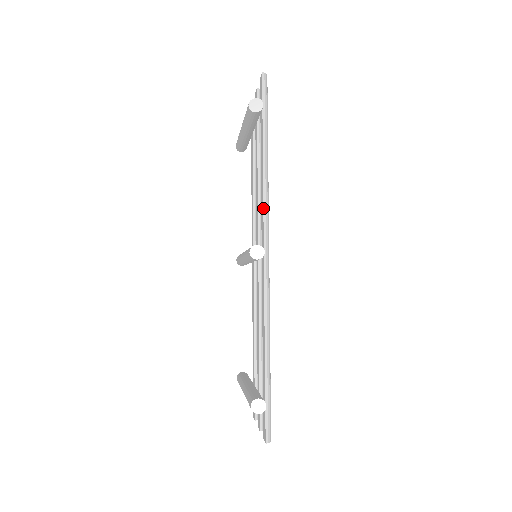
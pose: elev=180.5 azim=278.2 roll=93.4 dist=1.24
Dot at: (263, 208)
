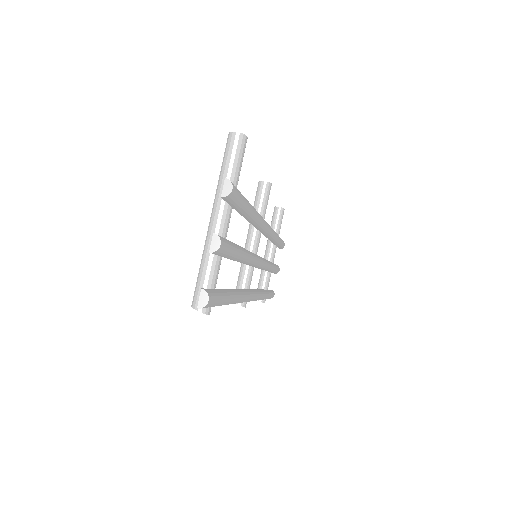
Dot at: occluded
